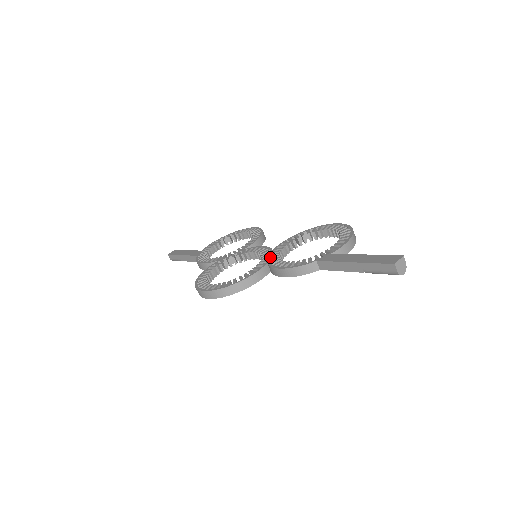
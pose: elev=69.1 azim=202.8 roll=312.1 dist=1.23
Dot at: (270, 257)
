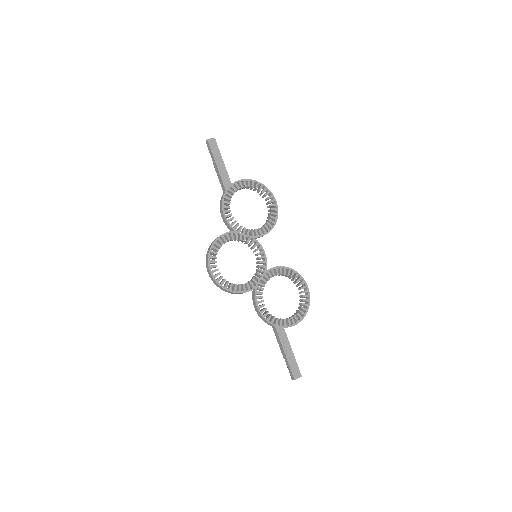
Dot at: (261, 279)
